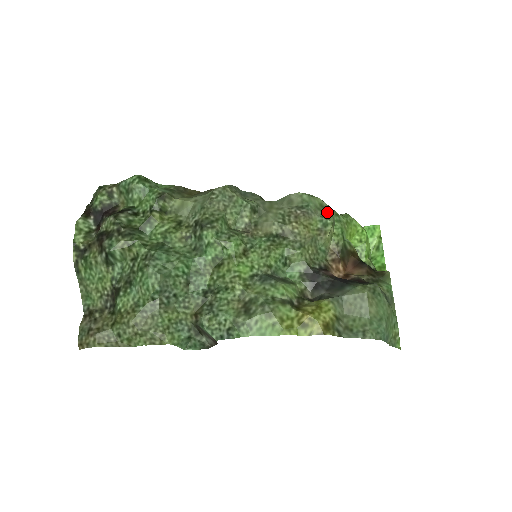
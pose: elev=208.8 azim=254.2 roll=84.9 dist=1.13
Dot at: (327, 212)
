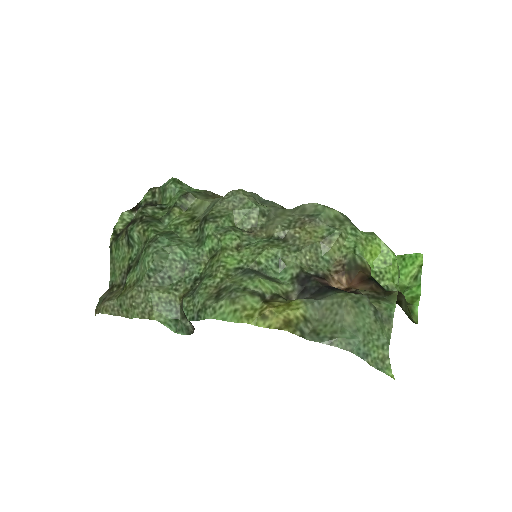
Dot at: (341, 224)
